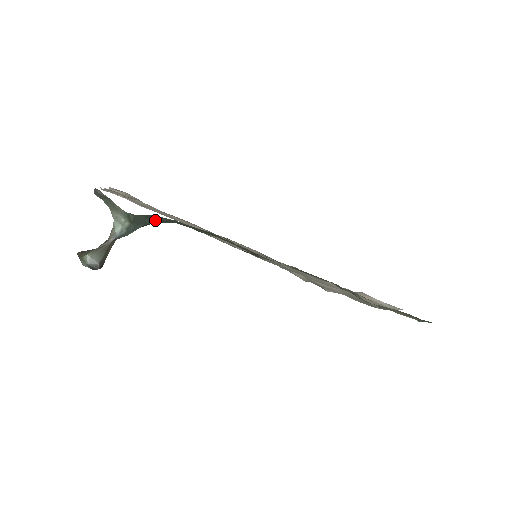
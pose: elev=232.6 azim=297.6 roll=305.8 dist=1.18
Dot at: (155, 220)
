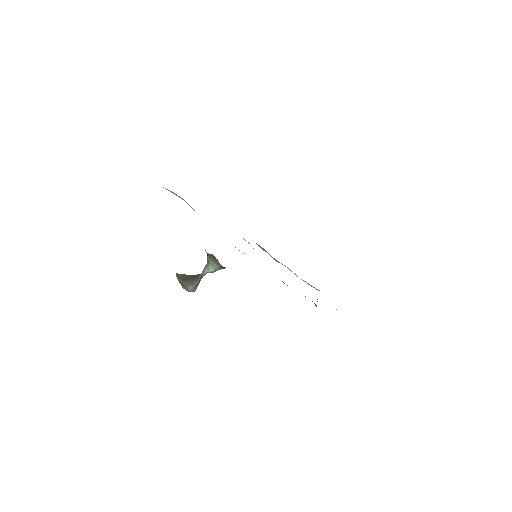
Dot at: occluded
